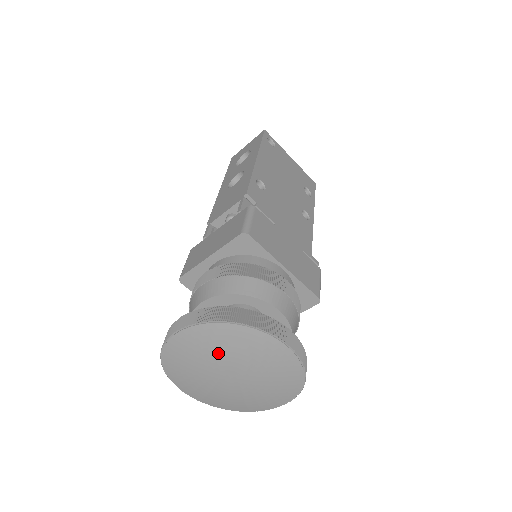
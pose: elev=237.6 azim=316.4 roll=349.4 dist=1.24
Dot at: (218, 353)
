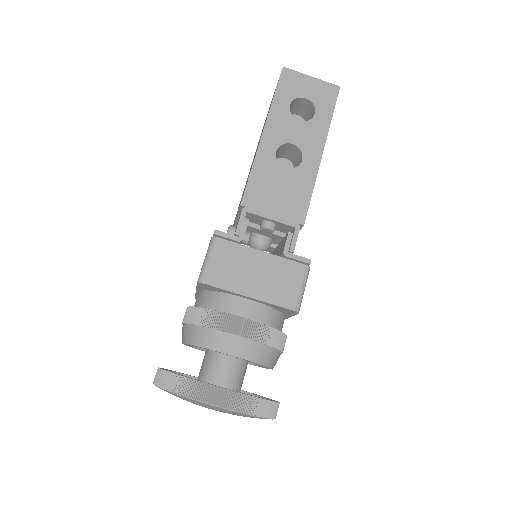
Dot at: occluded
